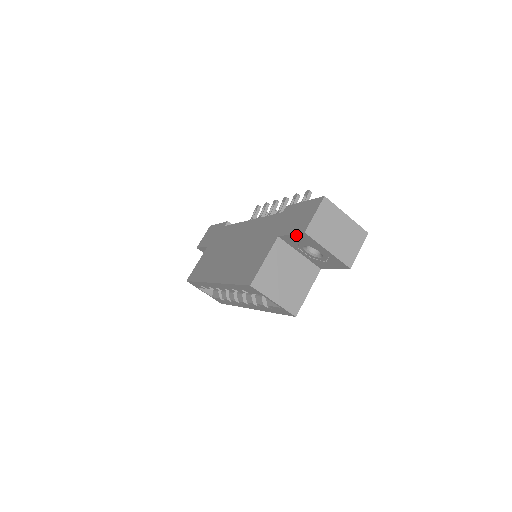
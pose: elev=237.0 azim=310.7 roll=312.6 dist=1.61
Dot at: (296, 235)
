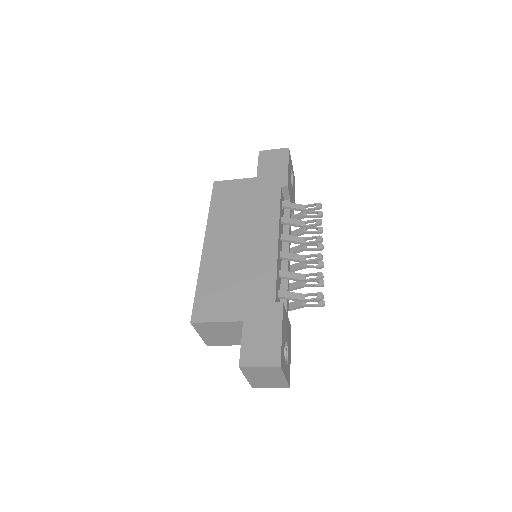
Dot at: (241, 351)
